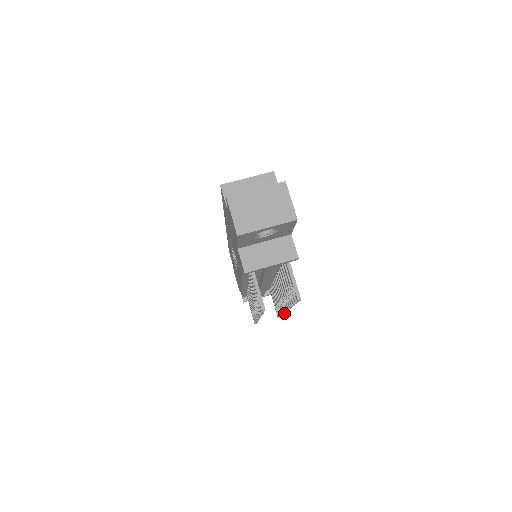
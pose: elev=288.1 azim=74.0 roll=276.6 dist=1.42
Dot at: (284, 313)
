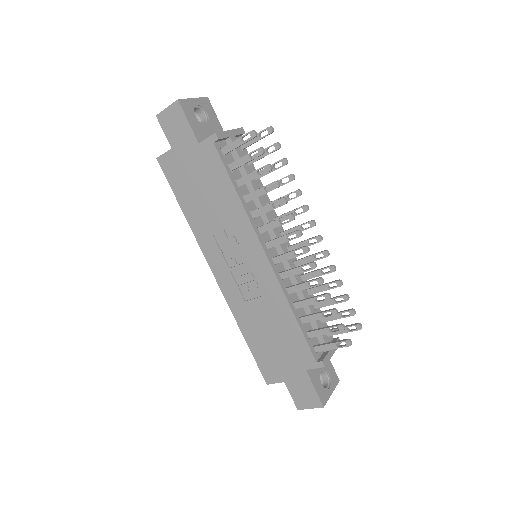
Dot at: (335, 268)
